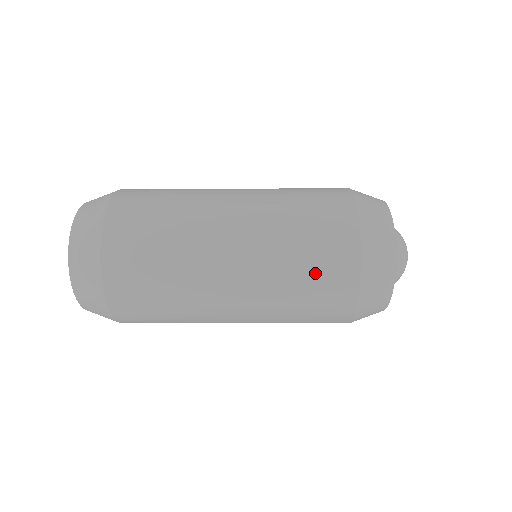
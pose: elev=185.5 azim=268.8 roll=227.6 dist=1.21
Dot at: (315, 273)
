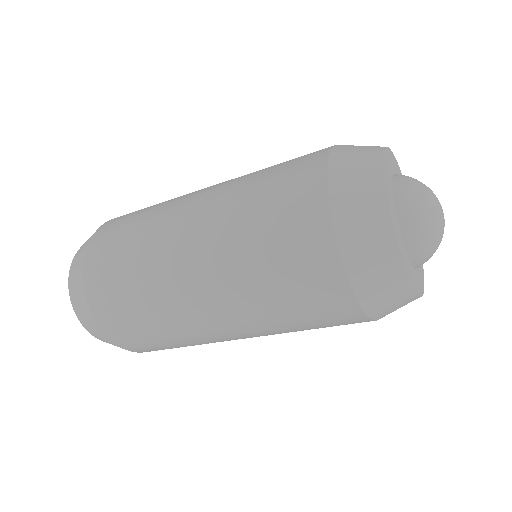
Dot at: (275, 188)
